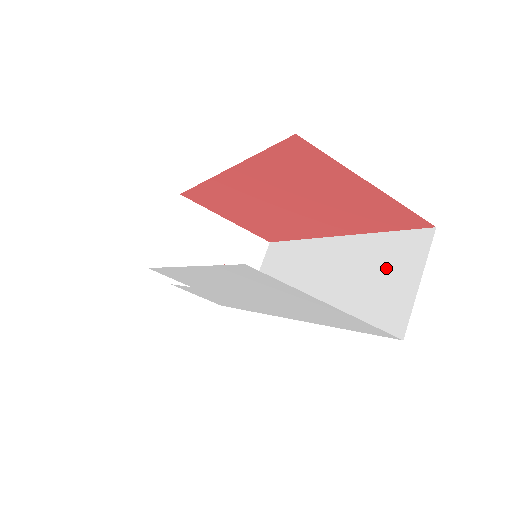
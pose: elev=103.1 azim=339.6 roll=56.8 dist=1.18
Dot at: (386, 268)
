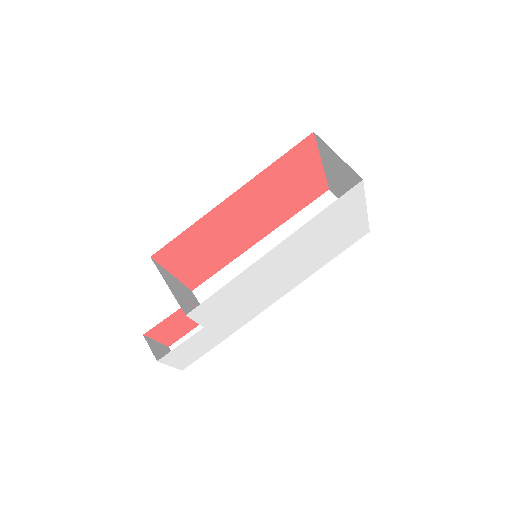
Dot at: occluded
